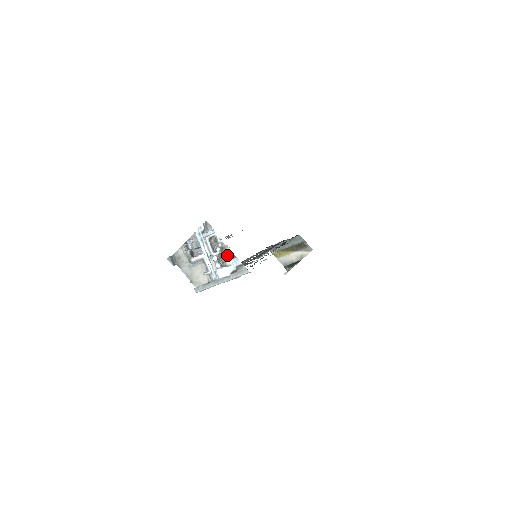
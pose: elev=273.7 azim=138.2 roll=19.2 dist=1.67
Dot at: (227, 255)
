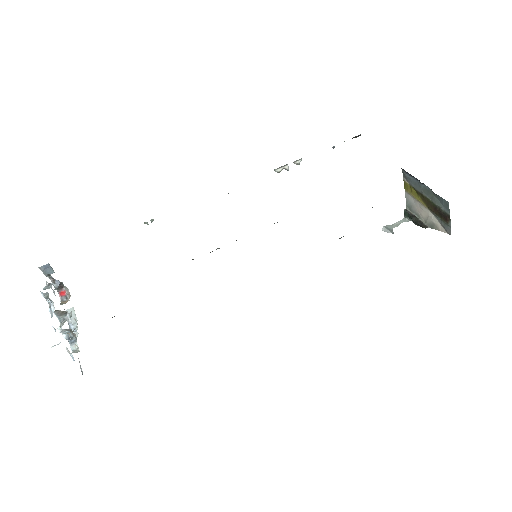
Dot at: occluded
